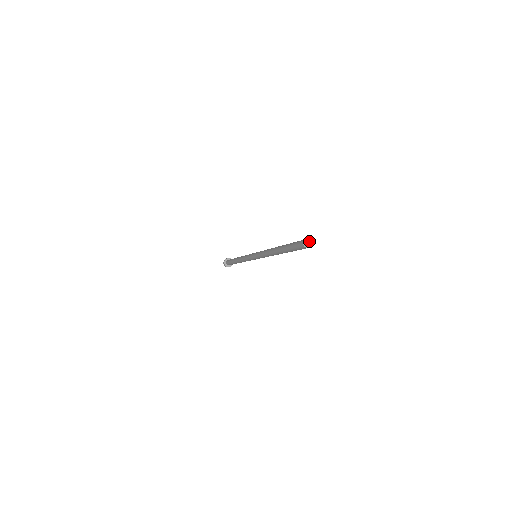
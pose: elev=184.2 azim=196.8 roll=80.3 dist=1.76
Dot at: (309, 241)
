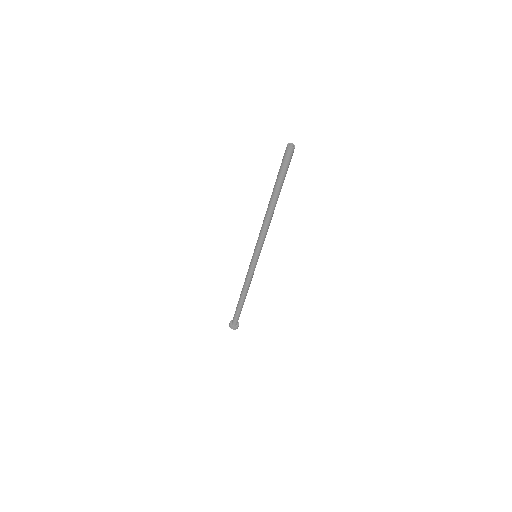
Dot at: (292, 144)
